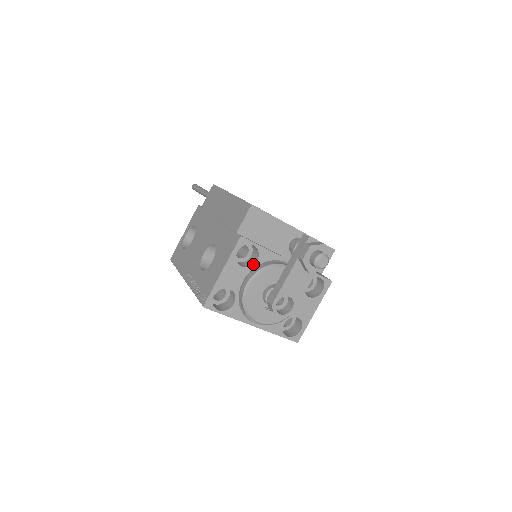
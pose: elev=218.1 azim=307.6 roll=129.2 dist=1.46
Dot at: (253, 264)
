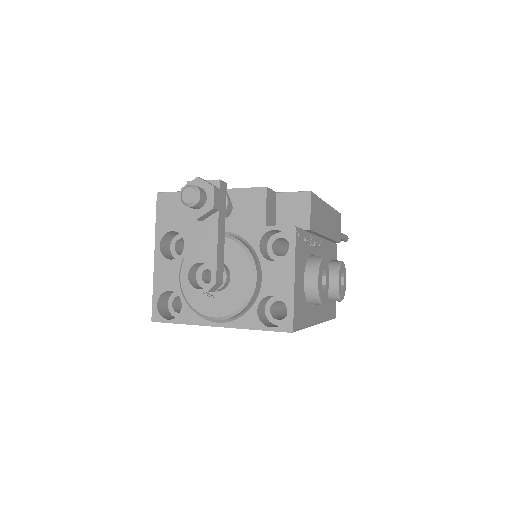
Dot at: (183, 252)
